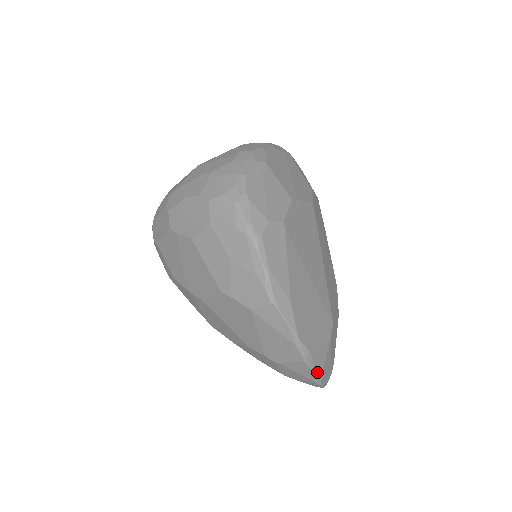
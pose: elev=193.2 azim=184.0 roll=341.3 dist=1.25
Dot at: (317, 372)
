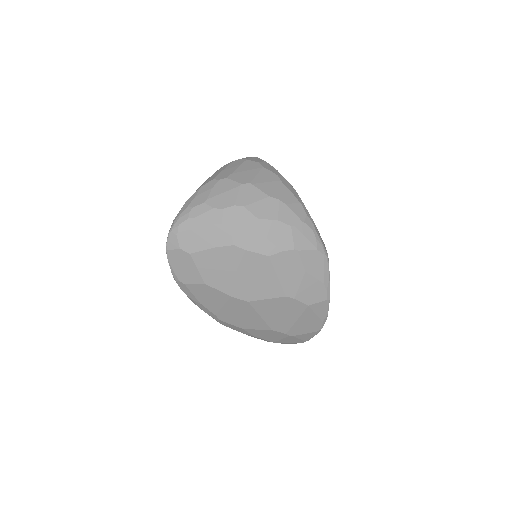
Dot at: occluded
